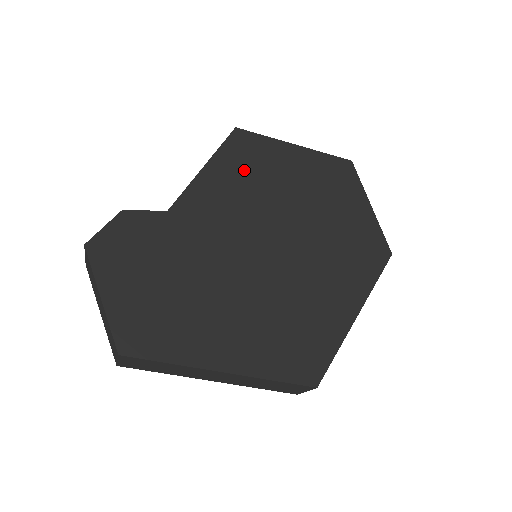
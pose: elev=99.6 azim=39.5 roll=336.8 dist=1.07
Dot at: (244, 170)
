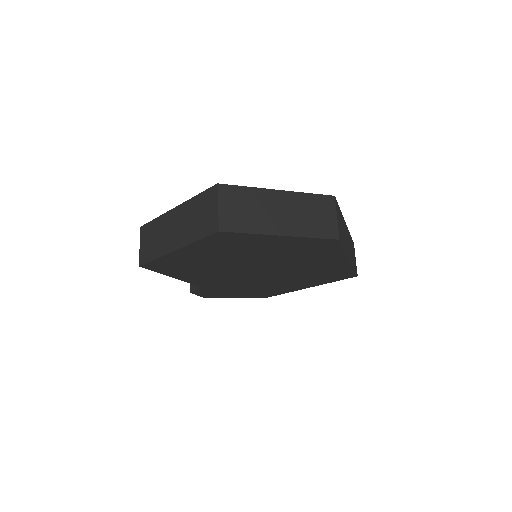
Dot at: (187, 270)
